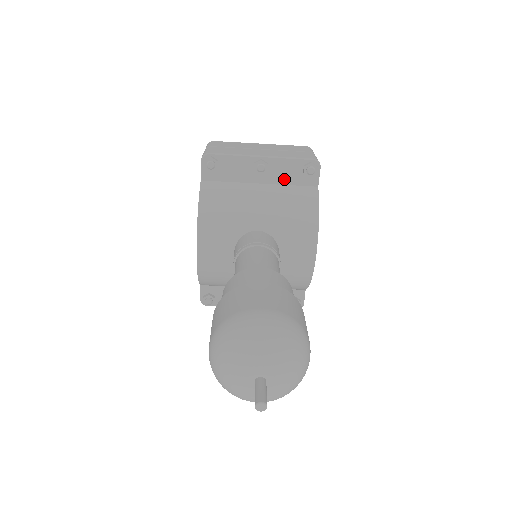
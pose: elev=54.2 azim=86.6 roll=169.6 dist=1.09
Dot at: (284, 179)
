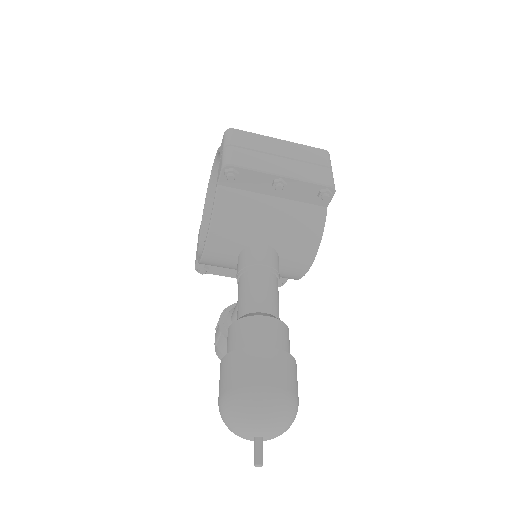
Dot at: (298, 197)
